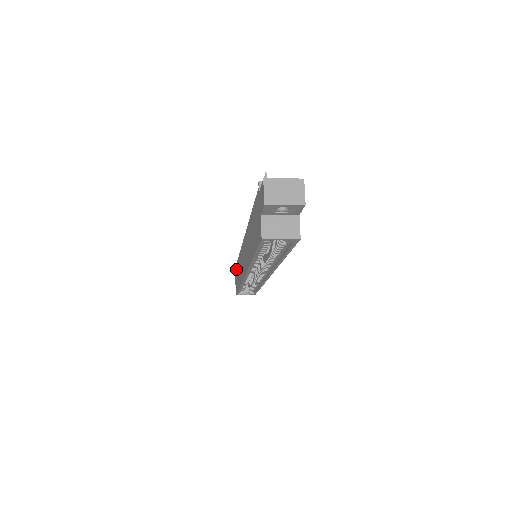
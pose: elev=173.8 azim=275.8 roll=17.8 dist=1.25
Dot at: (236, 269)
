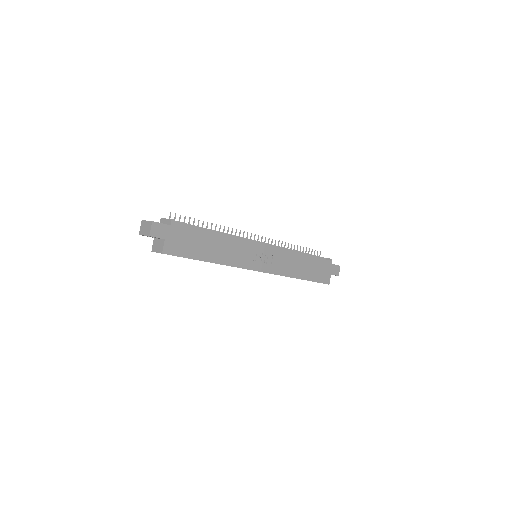
Dot at: occluded
